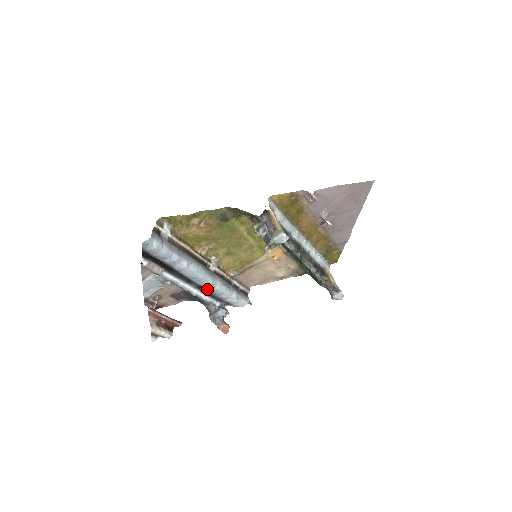
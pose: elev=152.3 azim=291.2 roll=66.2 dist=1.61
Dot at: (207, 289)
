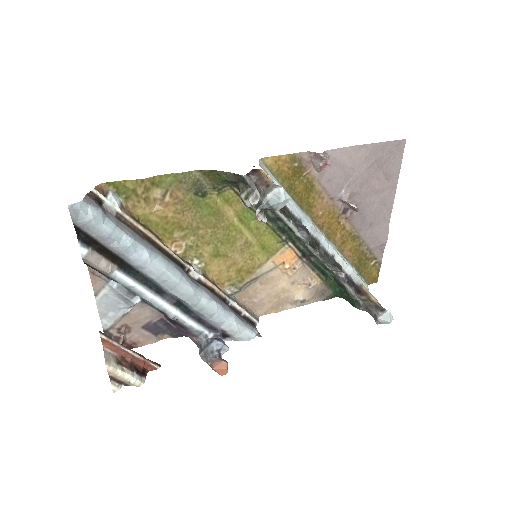
Dot at: (189, 306)
